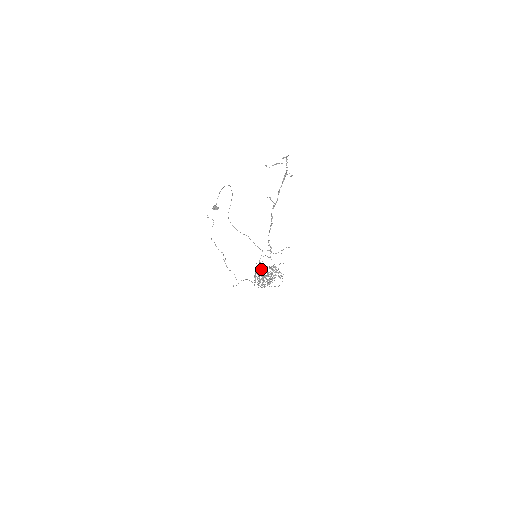
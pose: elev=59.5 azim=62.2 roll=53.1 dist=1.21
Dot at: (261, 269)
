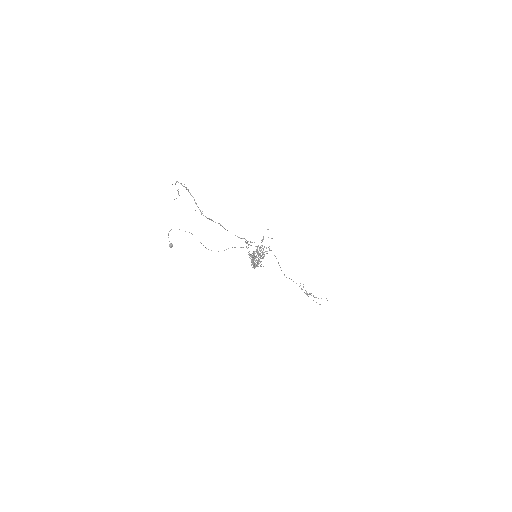
Dot at: occluded
